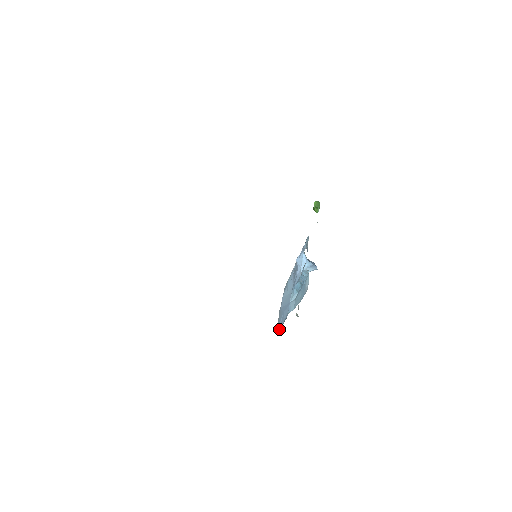
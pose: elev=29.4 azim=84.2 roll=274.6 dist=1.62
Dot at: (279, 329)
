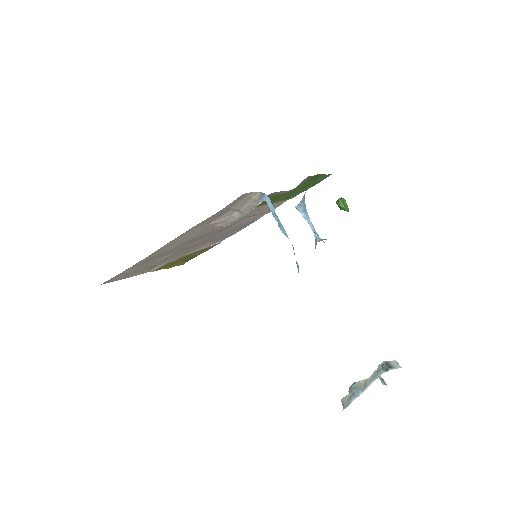
Dot at: occluded
